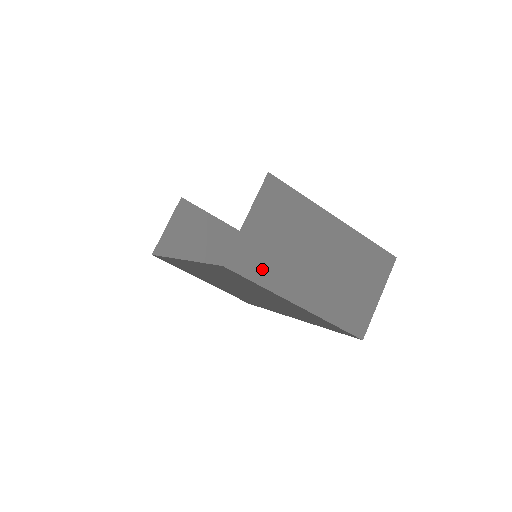
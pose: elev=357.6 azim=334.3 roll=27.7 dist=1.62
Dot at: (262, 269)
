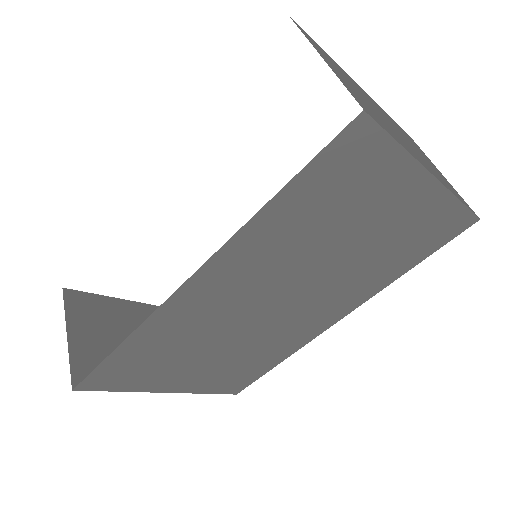
Dot at: (384, 125)
